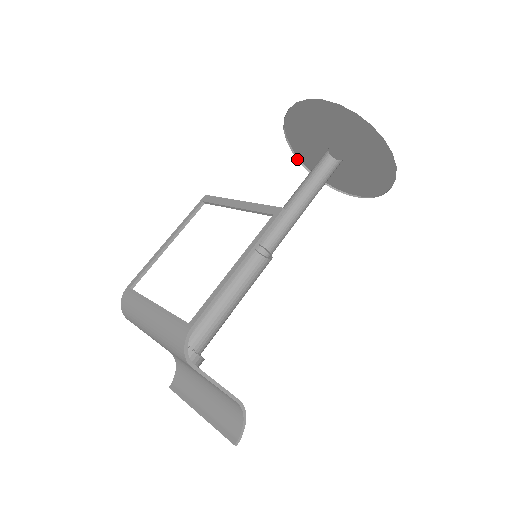
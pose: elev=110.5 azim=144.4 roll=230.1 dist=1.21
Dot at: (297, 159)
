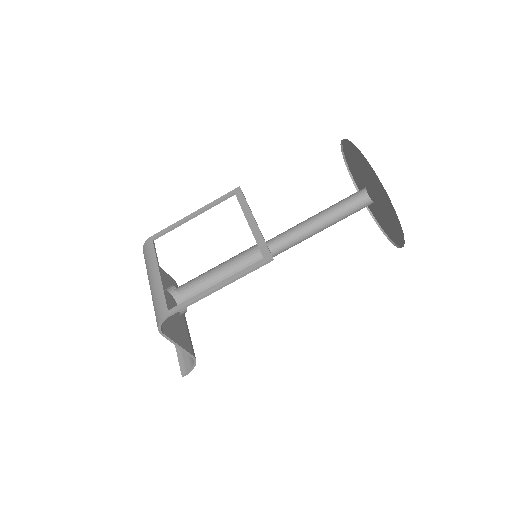
Dot at: (347, 167)
